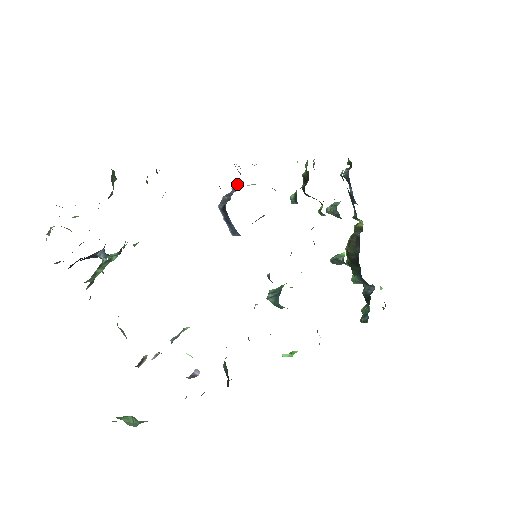
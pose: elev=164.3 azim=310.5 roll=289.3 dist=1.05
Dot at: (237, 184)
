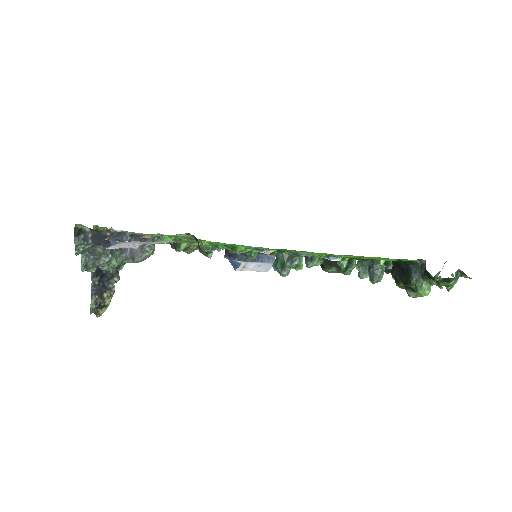
Dot at: occluded
